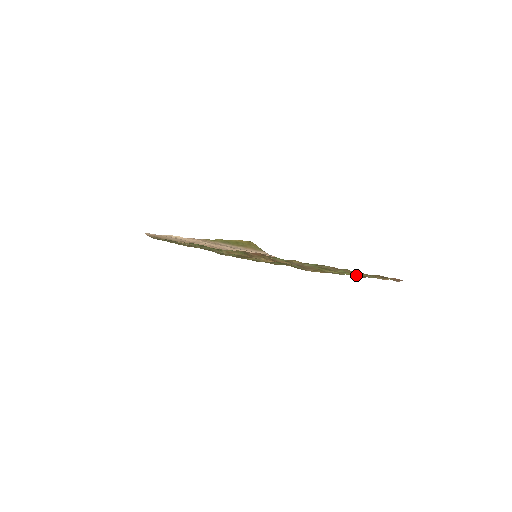
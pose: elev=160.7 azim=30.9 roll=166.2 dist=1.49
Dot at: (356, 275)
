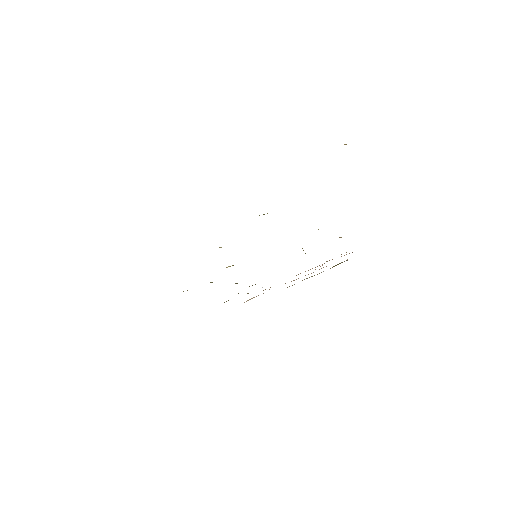
Dot at: occluded
